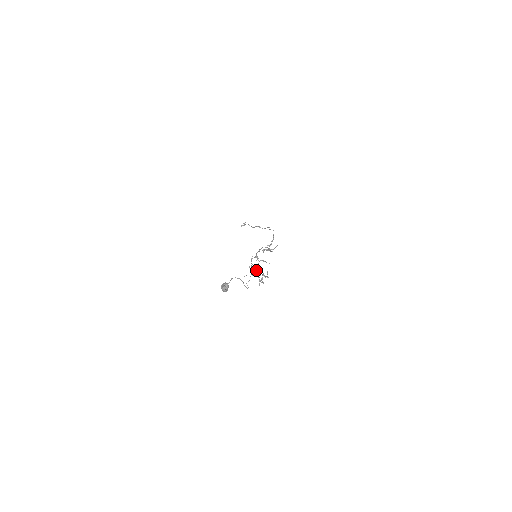
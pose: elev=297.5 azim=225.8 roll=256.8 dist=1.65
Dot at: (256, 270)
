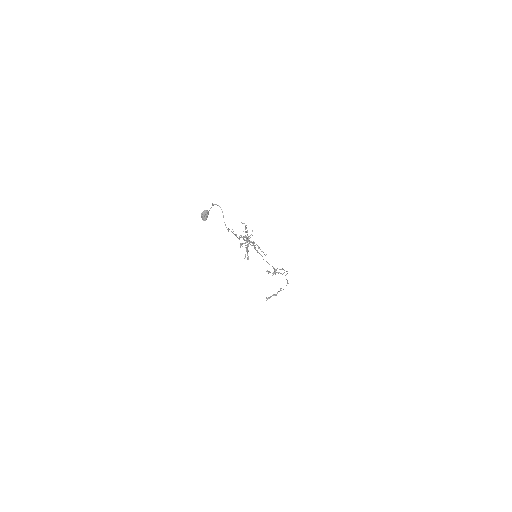
Dot at: (246, 242)
